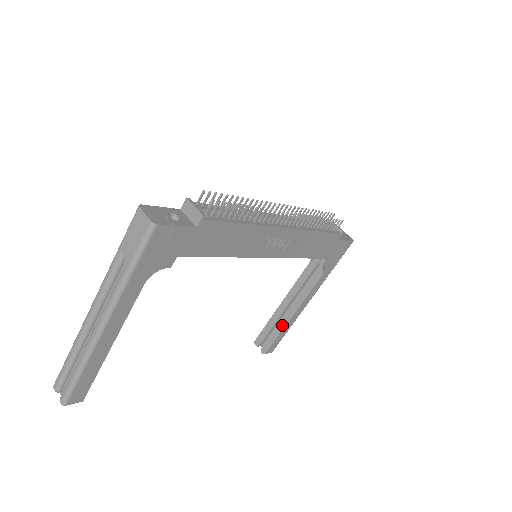
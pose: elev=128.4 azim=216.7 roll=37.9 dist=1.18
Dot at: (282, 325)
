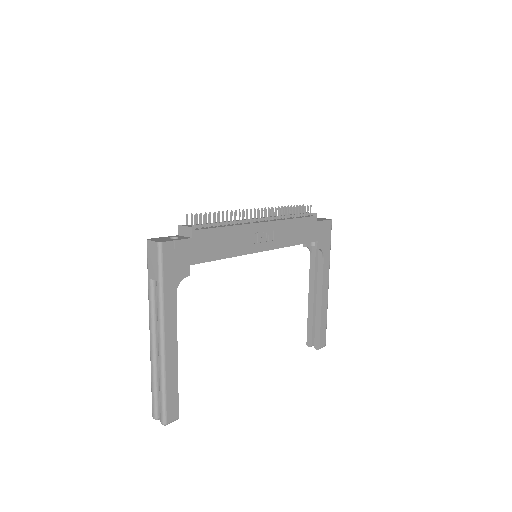
Dot at: (318, 316)
